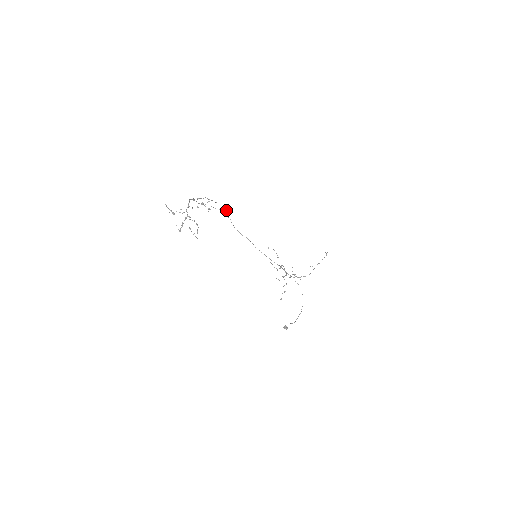
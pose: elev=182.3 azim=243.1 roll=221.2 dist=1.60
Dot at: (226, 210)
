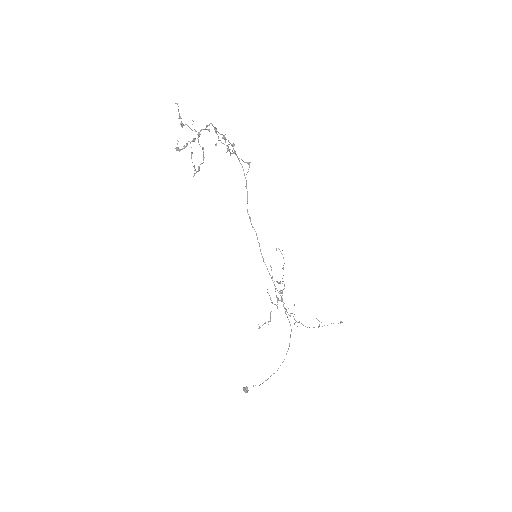
Dot at: (249, 163)
